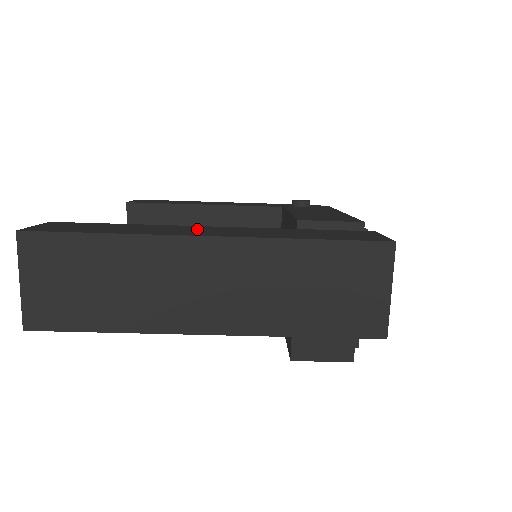
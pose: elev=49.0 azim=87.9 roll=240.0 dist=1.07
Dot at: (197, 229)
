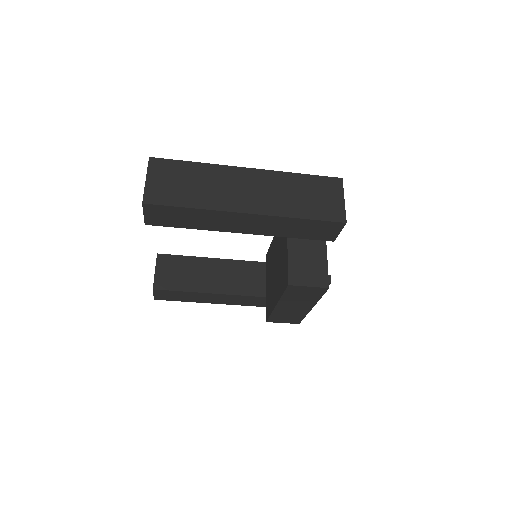
Dot at: occluded
